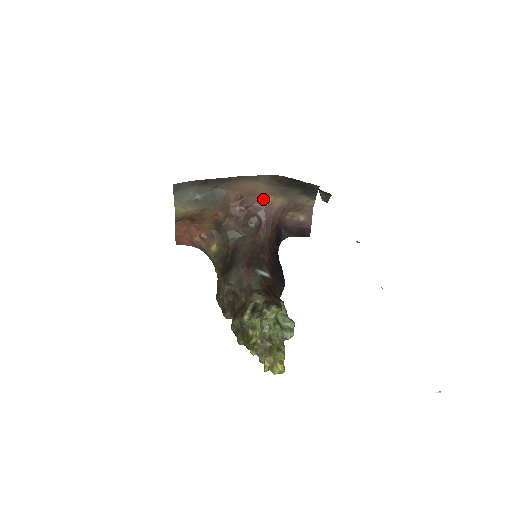
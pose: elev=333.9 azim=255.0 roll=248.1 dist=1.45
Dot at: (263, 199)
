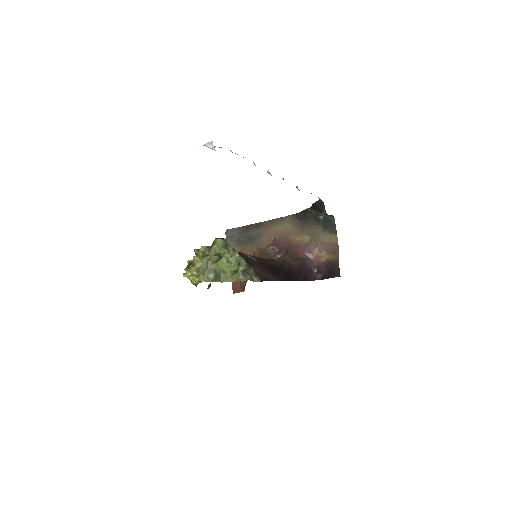
Dot at: (291, 239)
